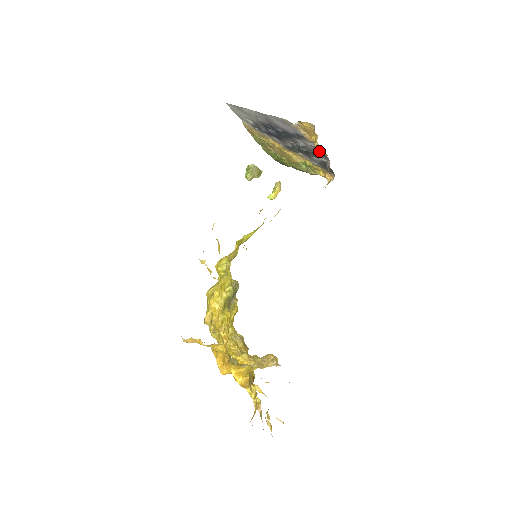
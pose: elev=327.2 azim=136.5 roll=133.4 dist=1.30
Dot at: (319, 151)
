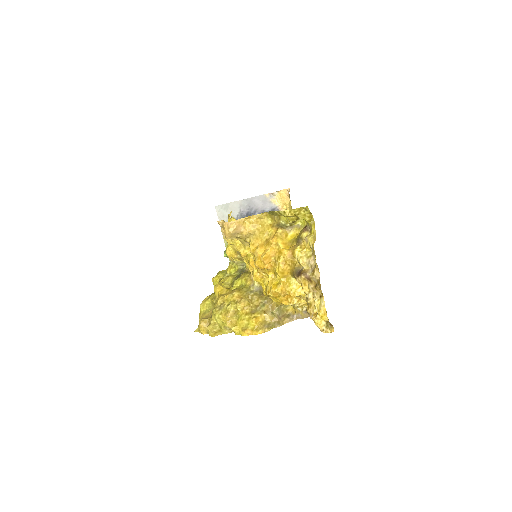
Dot at: occluded
